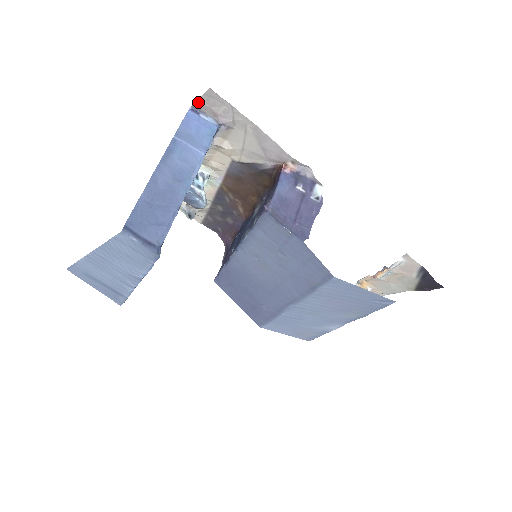
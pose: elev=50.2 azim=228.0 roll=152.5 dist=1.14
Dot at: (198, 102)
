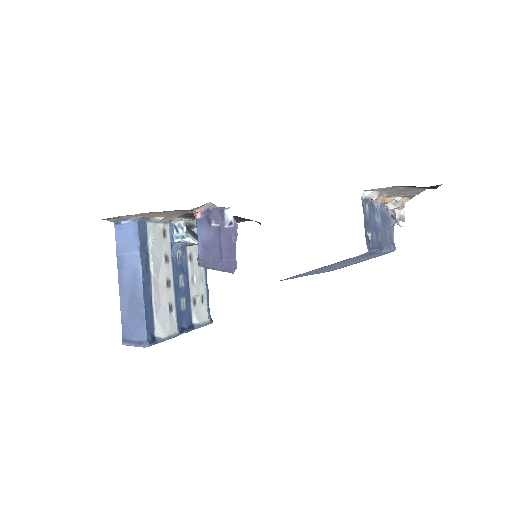
Dot at: (111, 221)
